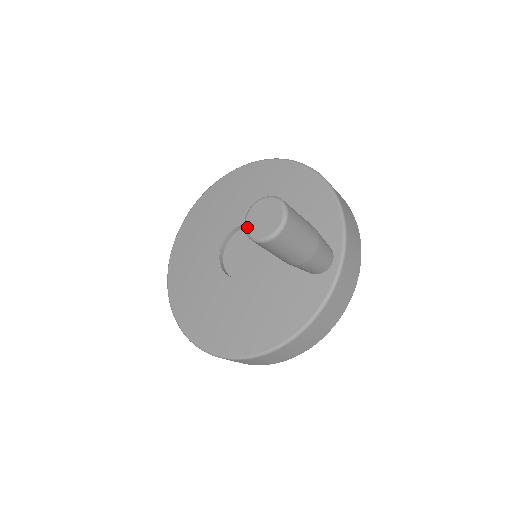
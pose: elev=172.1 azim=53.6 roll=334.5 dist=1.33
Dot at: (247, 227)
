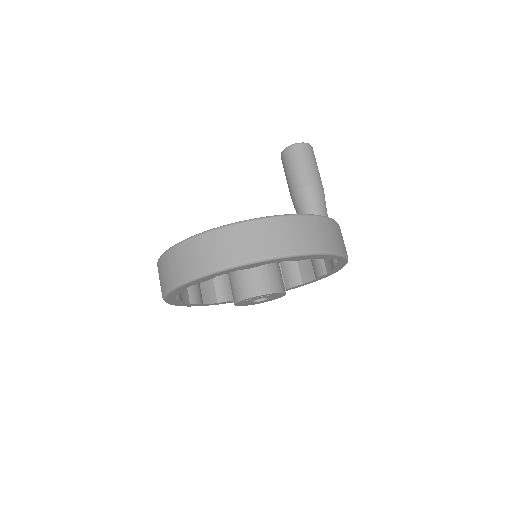
Dot at: occluded
